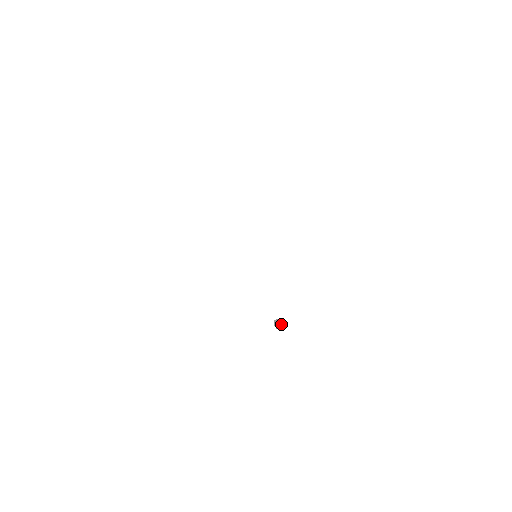
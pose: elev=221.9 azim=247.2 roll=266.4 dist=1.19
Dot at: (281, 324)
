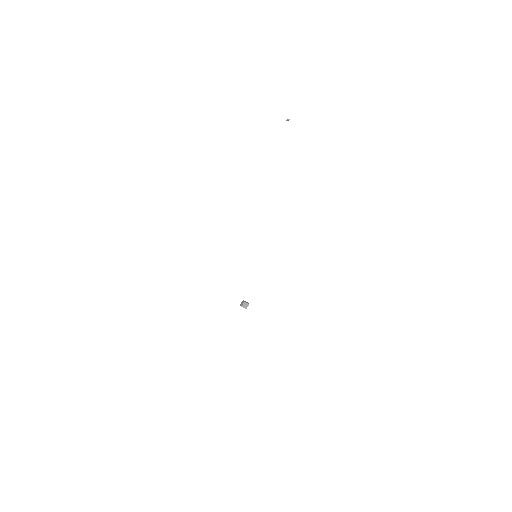
Dot at: (248, 305)
